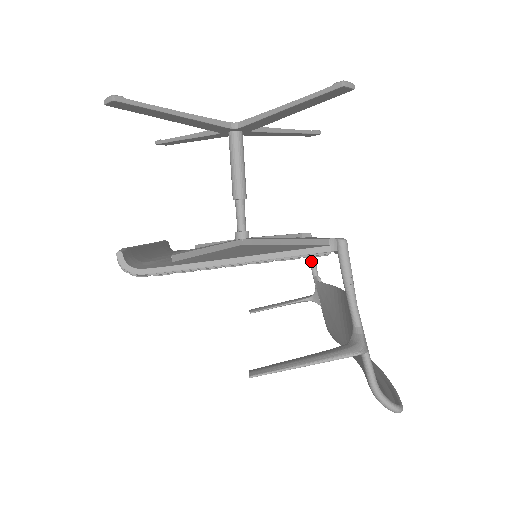
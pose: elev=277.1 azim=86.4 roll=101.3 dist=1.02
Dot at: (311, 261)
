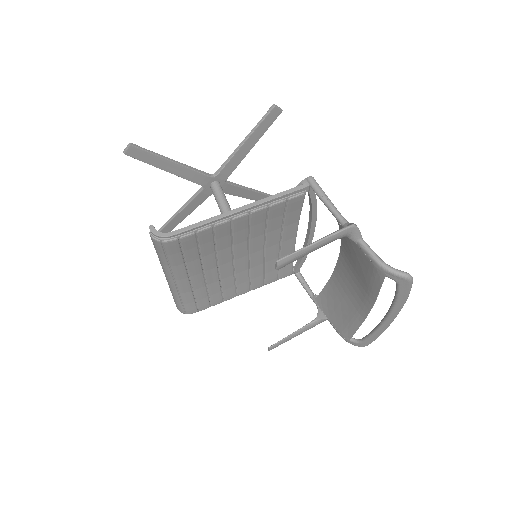
Dot at: (305, 286)
